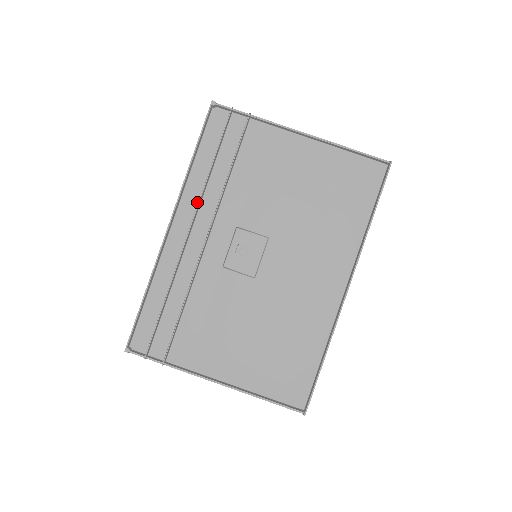
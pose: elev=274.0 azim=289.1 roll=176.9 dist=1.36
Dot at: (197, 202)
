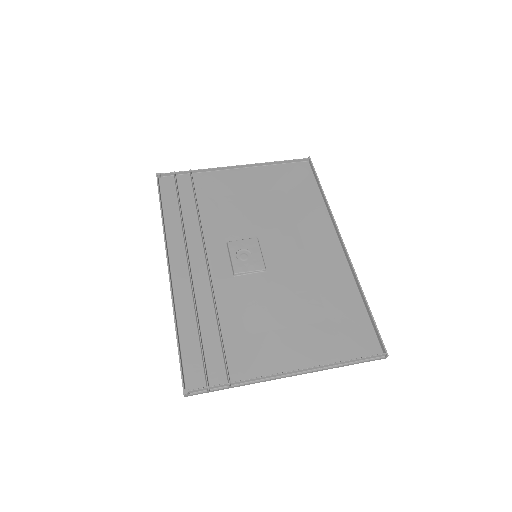
Dot at: (182, 241)
